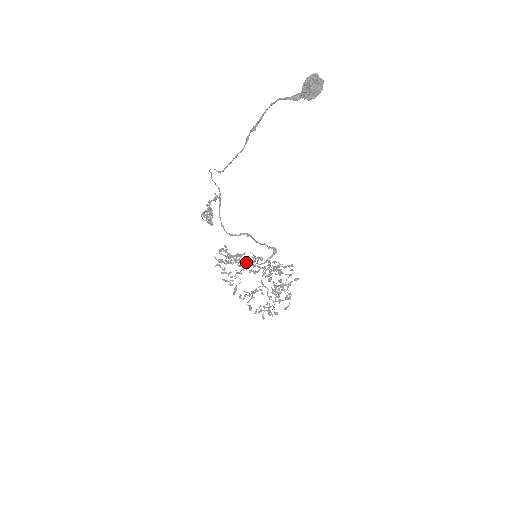
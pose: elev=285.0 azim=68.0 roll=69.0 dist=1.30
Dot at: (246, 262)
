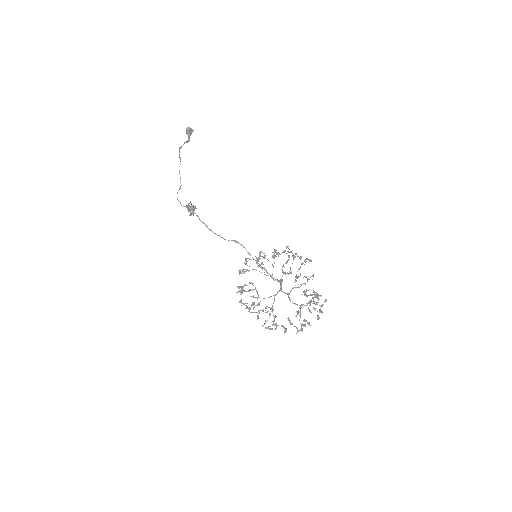
Dot at: occluded
